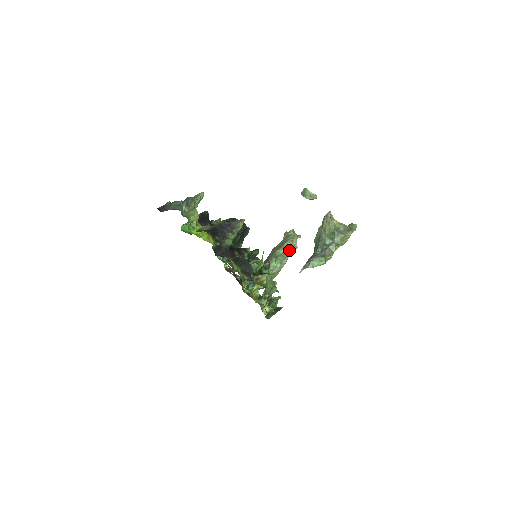
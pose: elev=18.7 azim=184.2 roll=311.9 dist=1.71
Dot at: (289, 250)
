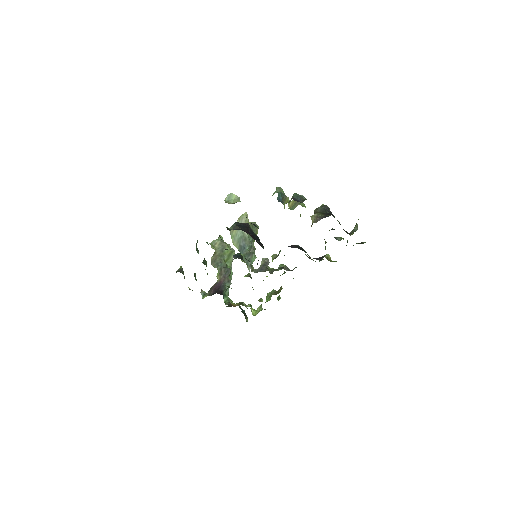
Dot at: (231, 254)
